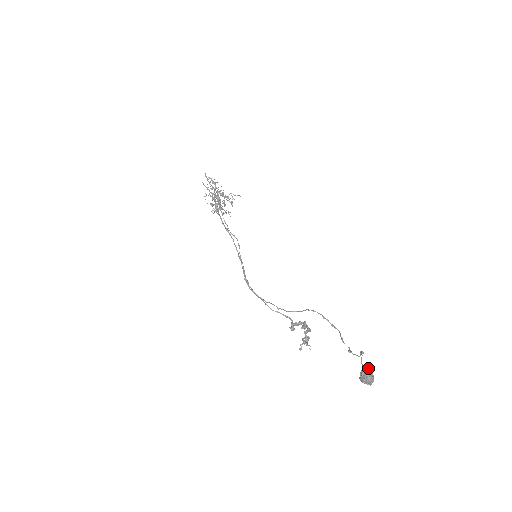
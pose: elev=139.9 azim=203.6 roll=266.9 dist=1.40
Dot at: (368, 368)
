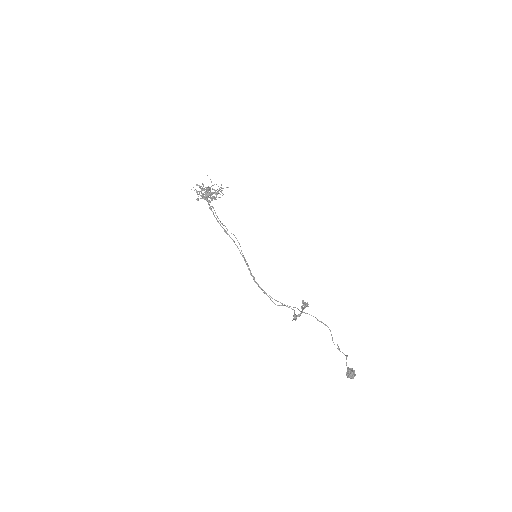
Dot at: (351, 373)
